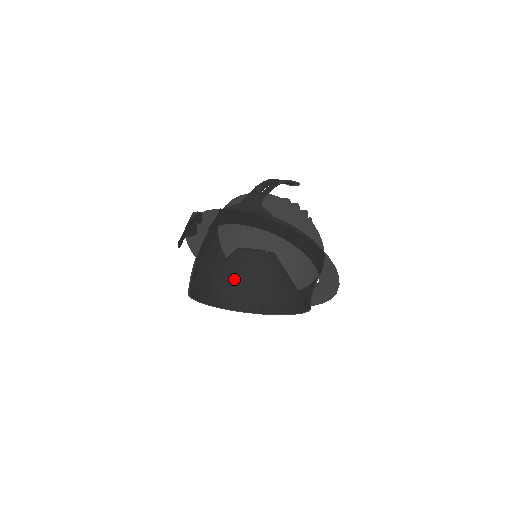
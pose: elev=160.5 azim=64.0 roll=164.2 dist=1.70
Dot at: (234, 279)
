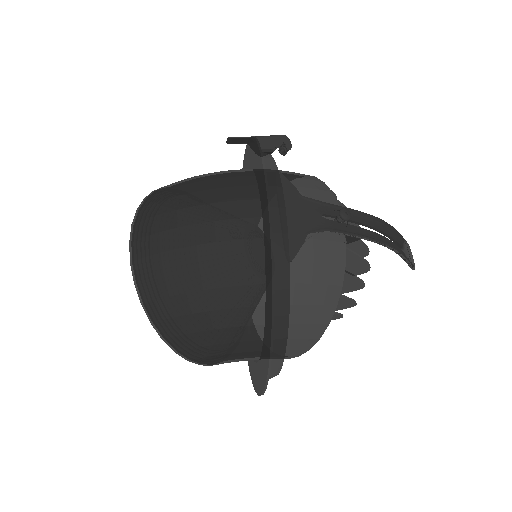
Dot at: (170, 245)
